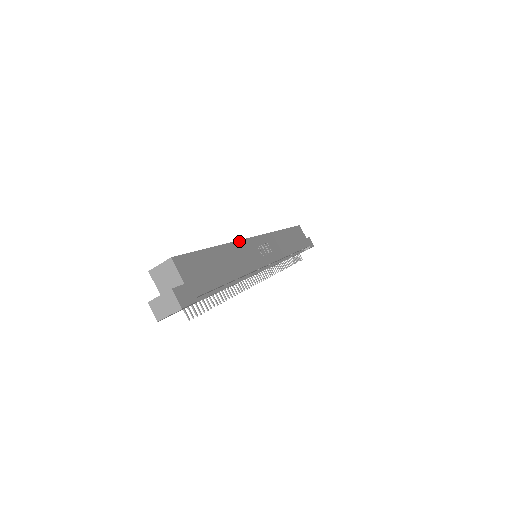
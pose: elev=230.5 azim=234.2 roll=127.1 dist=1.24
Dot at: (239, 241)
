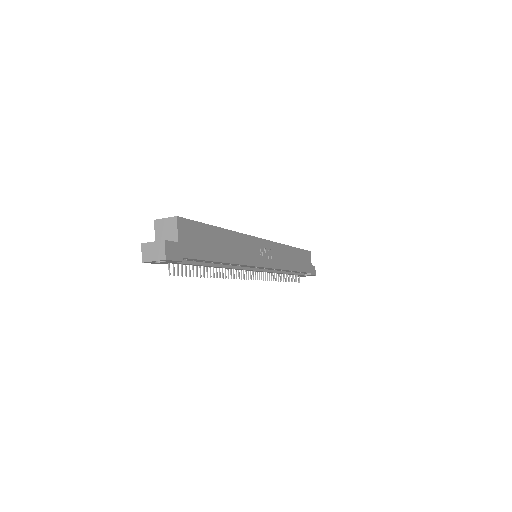
Dot at: (245, 235)
